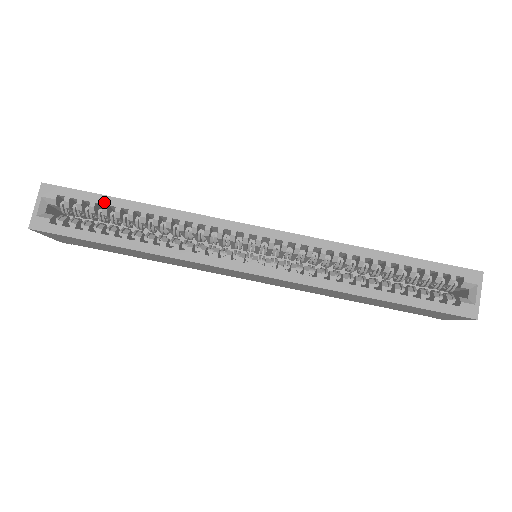
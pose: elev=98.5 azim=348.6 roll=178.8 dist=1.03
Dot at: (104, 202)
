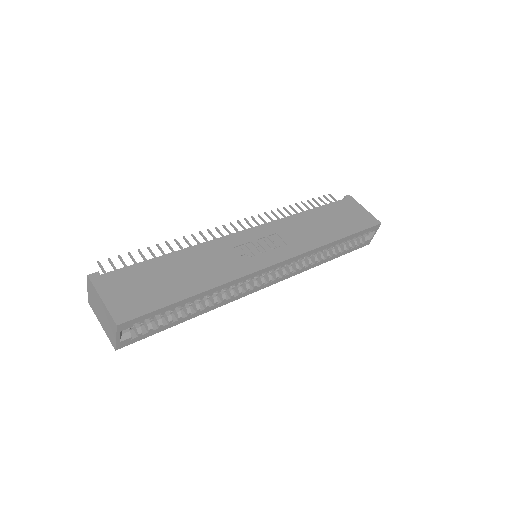
Dot at: (172, 308)
